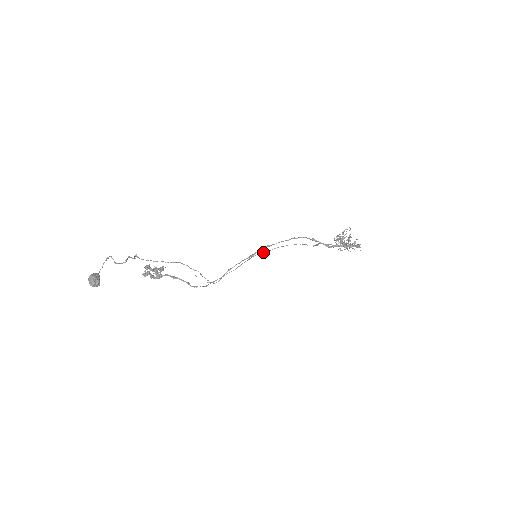
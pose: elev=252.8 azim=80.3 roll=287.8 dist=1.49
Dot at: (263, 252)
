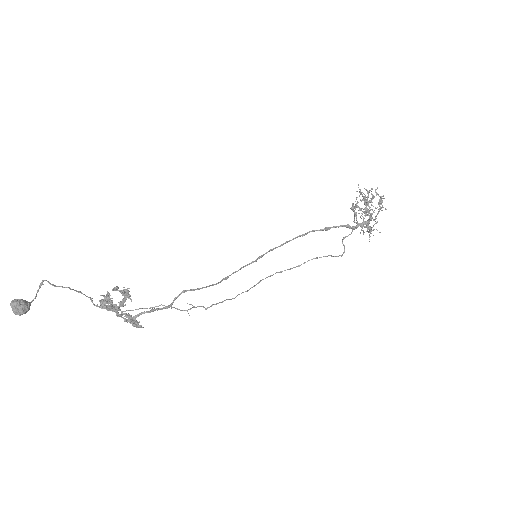
Dot at: (275, 273)
